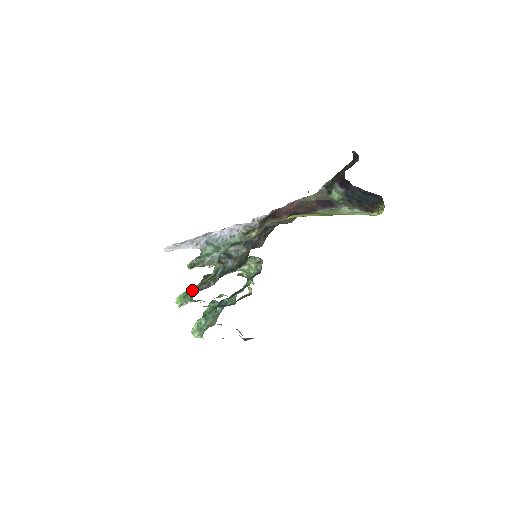
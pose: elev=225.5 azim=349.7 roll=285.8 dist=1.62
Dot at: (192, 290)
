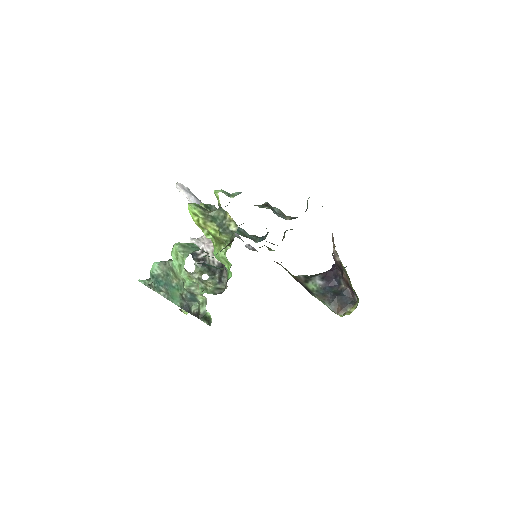
Dot at: occluded
